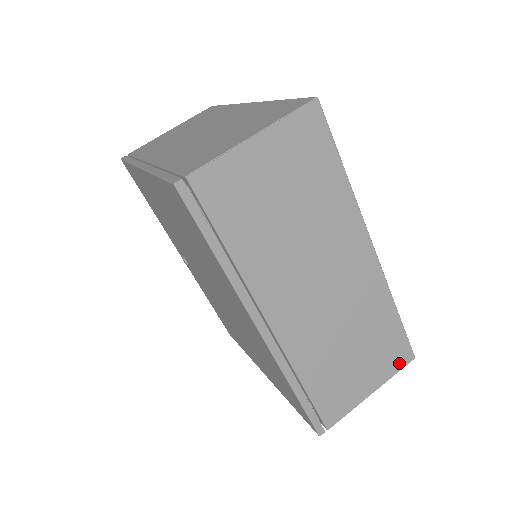
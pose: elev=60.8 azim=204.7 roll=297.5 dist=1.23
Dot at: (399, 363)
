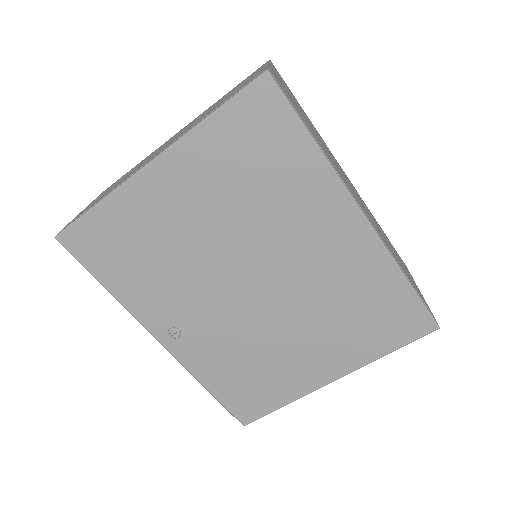
Dot at: occluded
